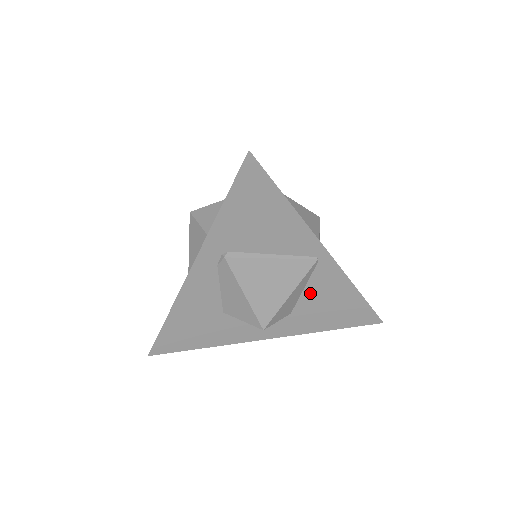
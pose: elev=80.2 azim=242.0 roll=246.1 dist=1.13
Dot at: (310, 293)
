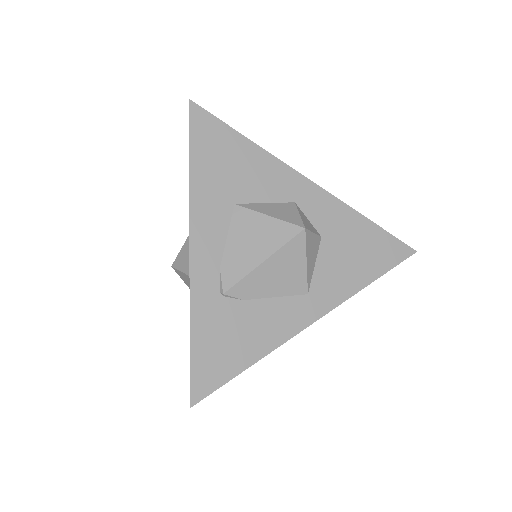
Dot at: occluded
